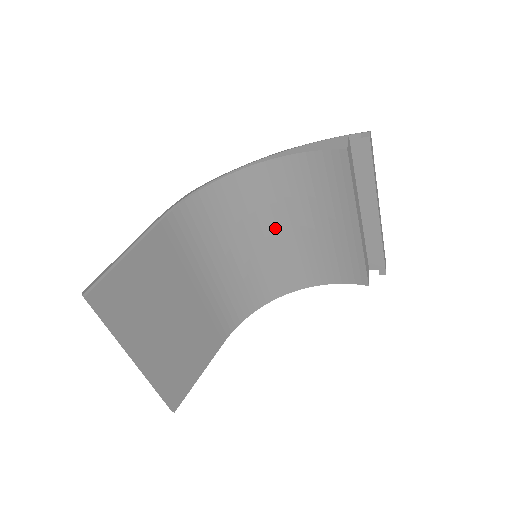
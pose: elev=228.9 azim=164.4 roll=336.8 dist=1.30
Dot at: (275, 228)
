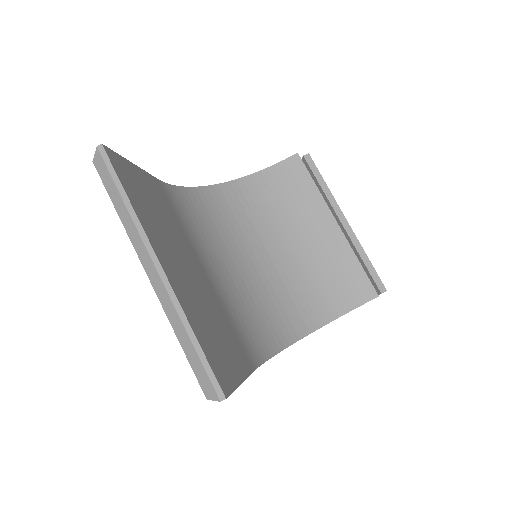
Dot at: (263, 247)
